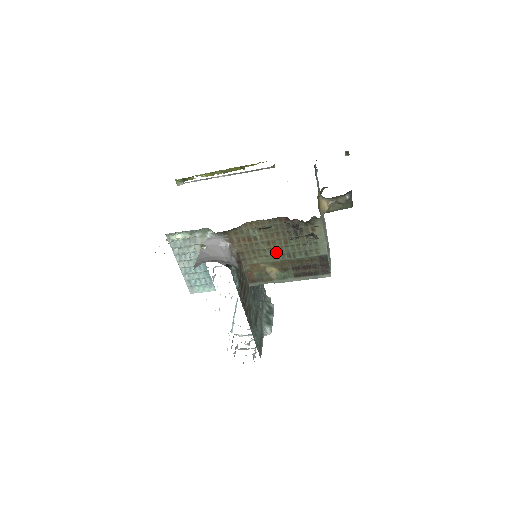
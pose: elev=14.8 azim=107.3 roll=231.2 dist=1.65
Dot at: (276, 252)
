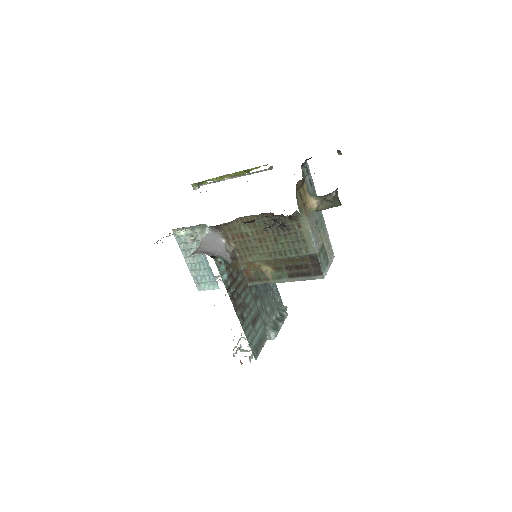
Dot at: (268, 250)
